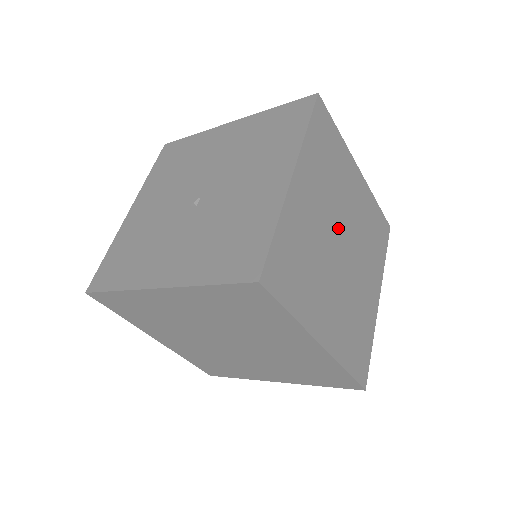
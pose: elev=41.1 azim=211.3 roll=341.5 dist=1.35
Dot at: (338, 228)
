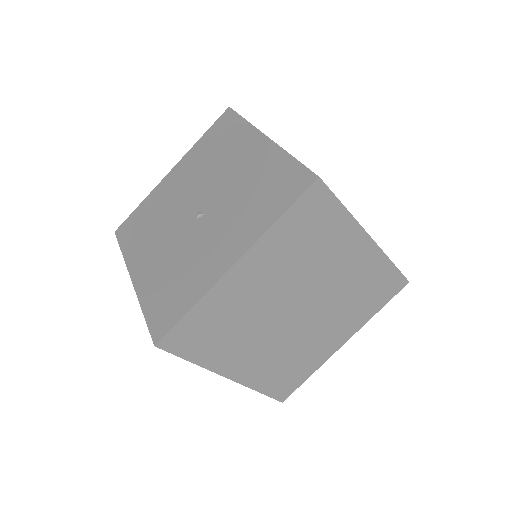
Dot at: occluded
